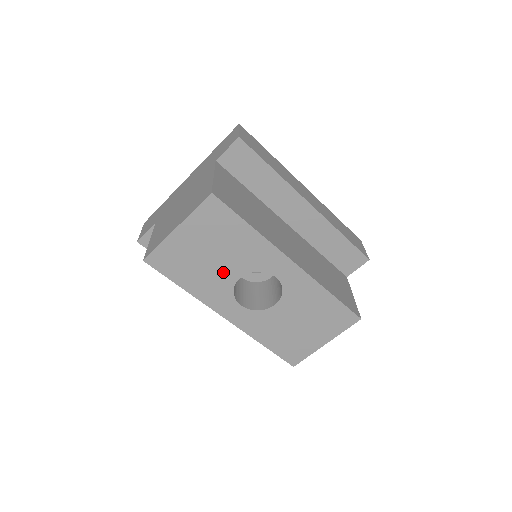
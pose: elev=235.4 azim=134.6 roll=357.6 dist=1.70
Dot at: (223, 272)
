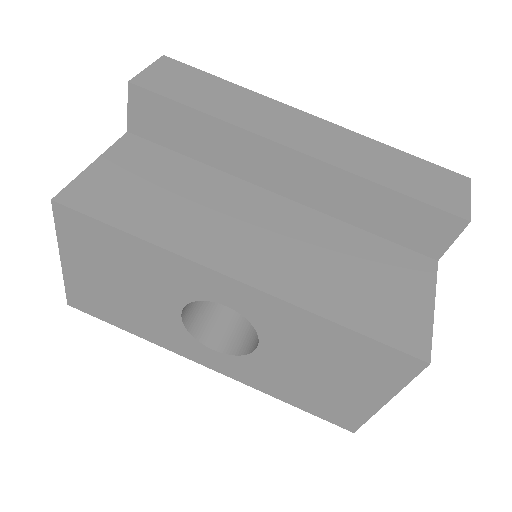
Dot at: (155, 307)
